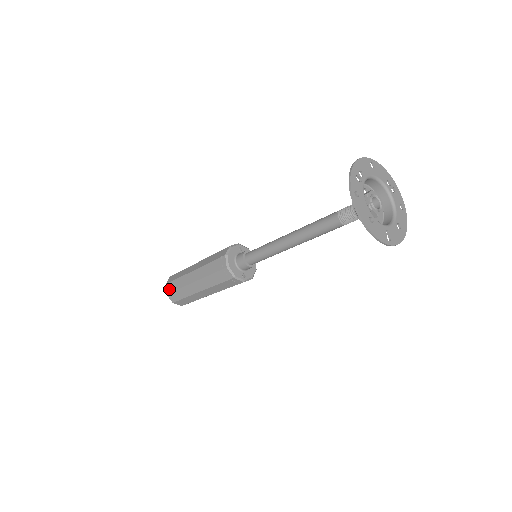
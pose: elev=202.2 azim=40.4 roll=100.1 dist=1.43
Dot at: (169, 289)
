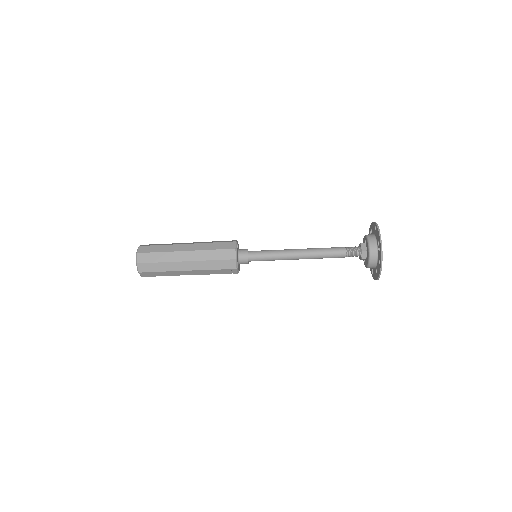
Dot at: (144, 269)
